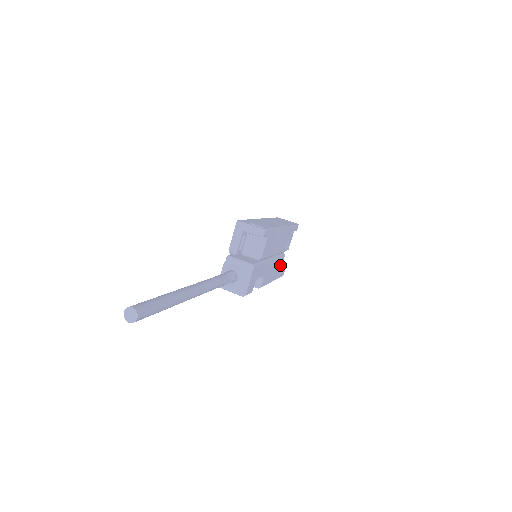
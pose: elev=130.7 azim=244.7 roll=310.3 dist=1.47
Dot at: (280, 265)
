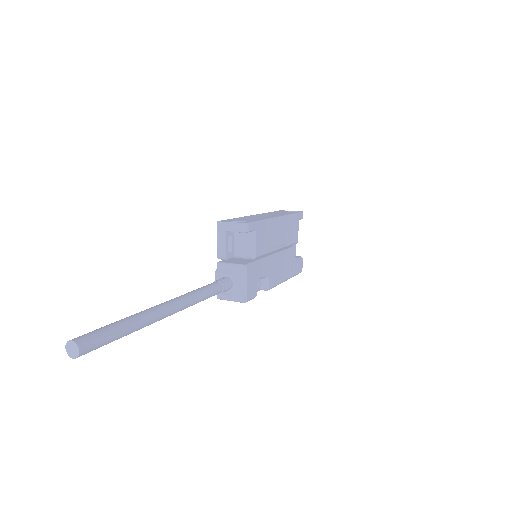
Dot at: (292, 260)
